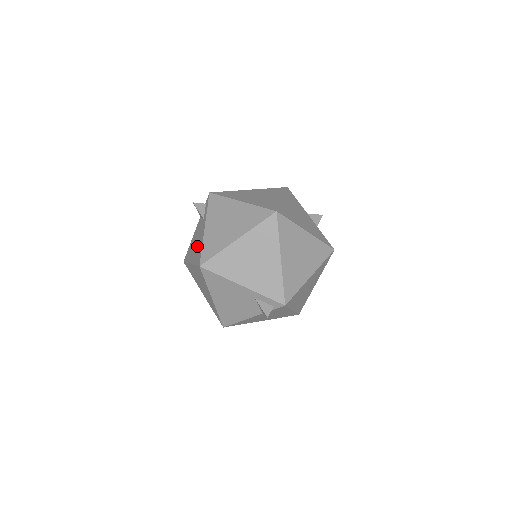
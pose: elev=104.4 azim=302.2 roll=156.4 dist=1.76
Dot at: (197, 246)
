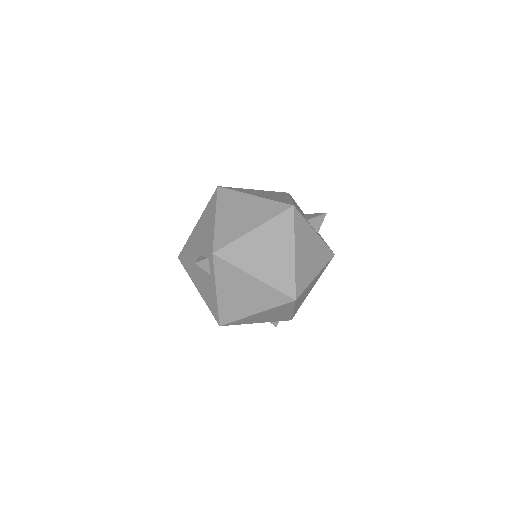
Dot at: (206, 292)
